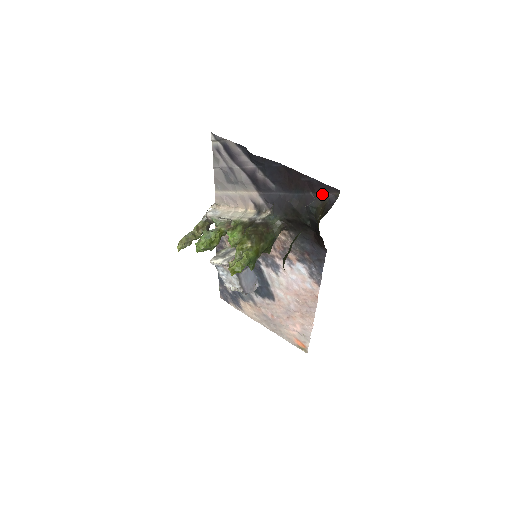
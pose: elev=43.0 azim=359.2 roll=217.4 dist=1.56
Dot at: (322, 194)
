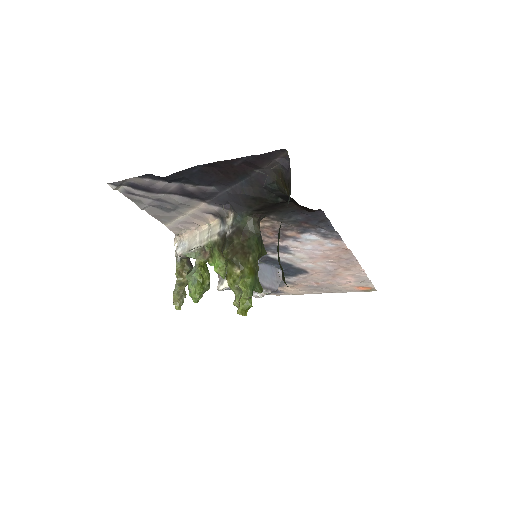
Dot at: (269, 164)
